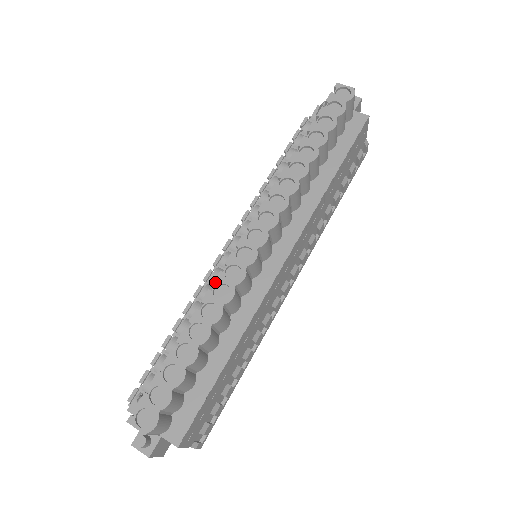
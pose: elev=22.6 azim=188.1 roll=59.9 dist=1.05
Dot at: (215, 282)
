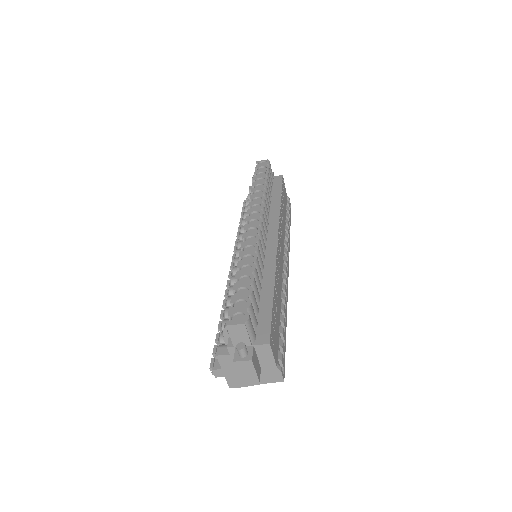
Dot at: (242, 247)
